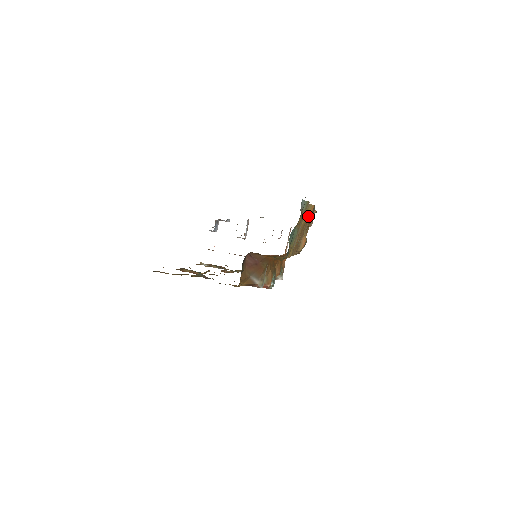
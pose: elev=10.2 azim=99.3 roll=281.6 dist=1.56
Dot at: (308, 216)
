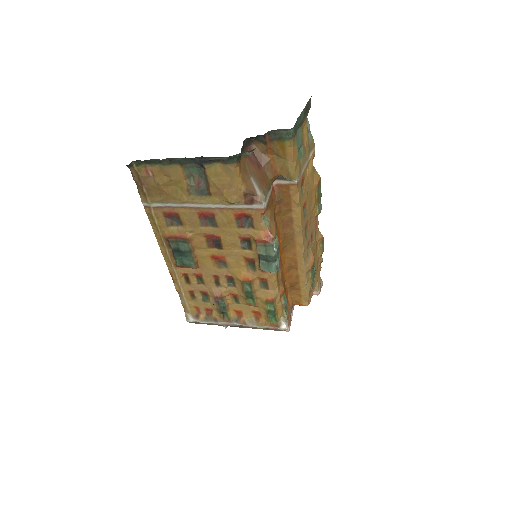
Dot at: (315, 181)
